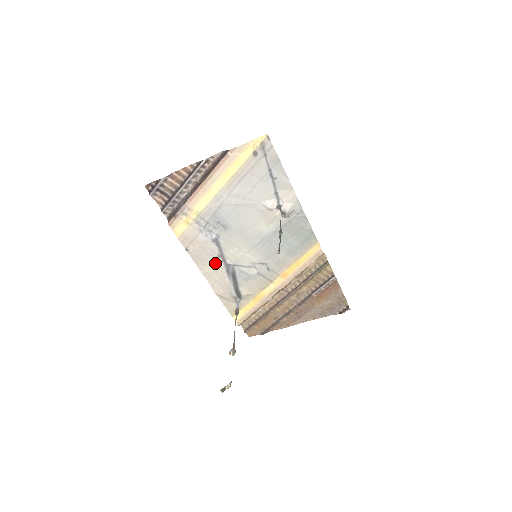
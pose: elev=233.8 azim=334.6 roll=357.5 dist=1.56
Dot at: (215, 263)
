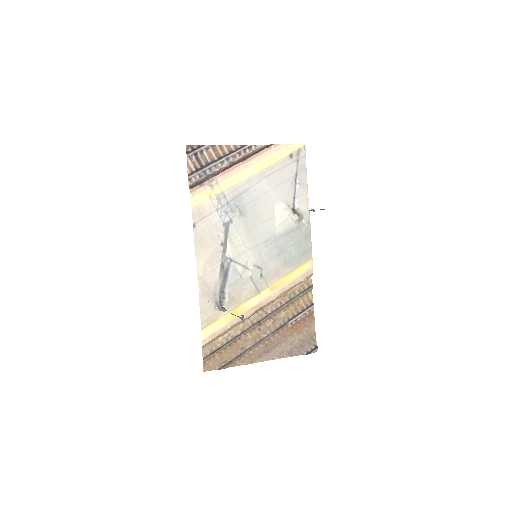
Dot at: (214, 251)
